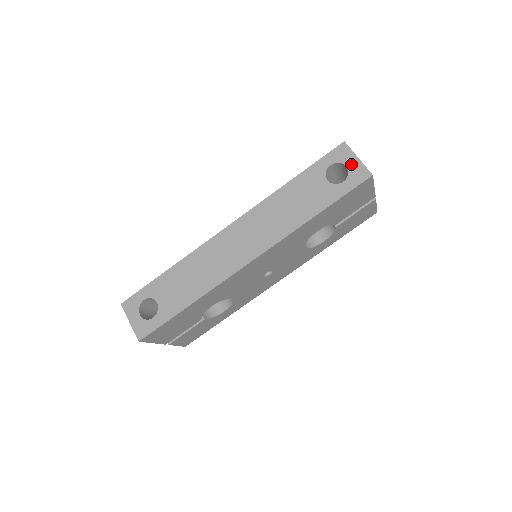
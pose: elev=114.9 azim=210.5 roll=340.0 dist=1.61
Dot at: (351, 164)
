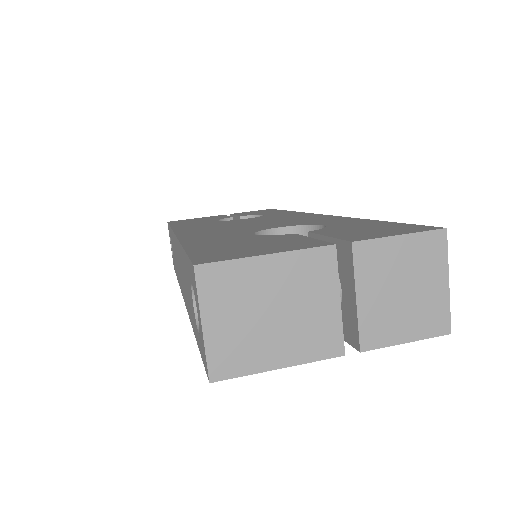
Dot at: (199, 321)
